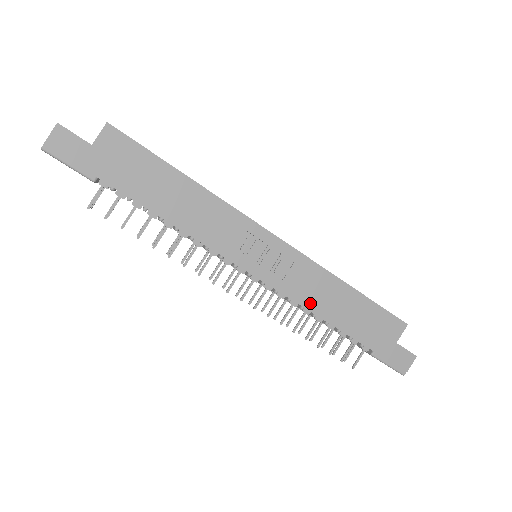
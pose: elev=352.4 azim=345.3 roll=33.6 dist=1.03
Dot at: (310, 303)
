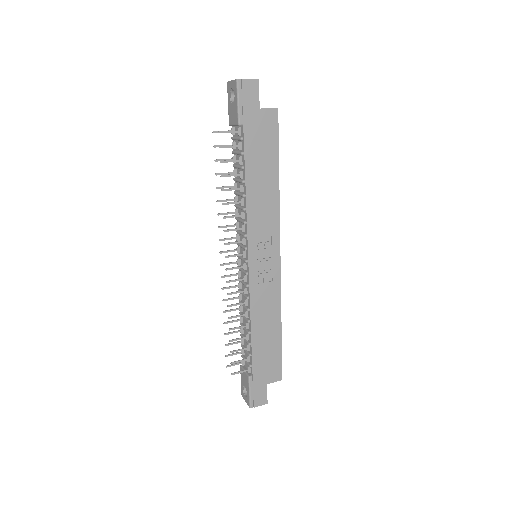
Dot at: (255, 312)
